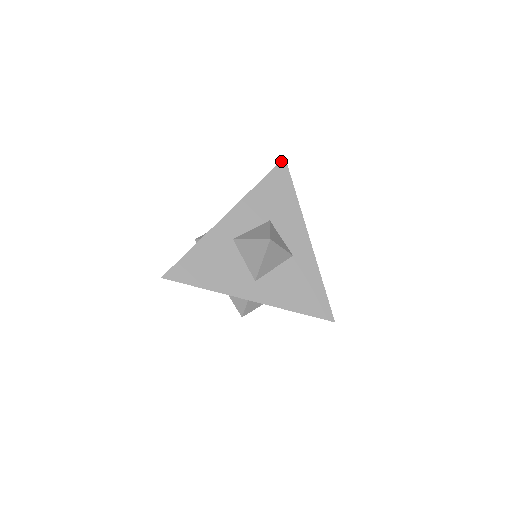
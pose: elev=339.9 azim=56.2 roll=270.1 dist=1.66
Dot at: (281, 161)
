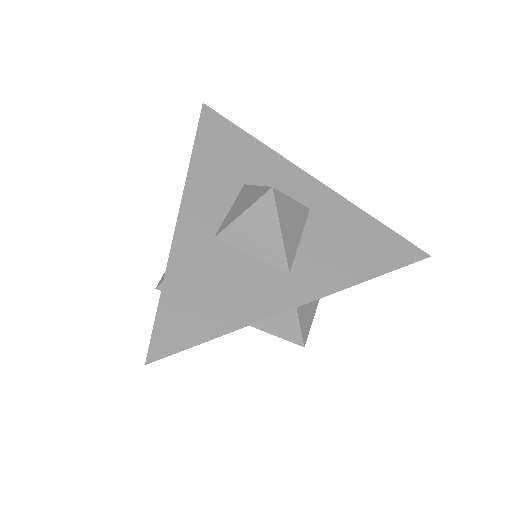
Dot at: (202, 110)
